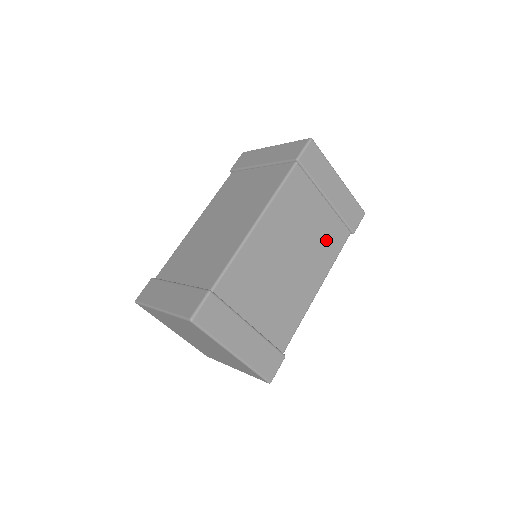
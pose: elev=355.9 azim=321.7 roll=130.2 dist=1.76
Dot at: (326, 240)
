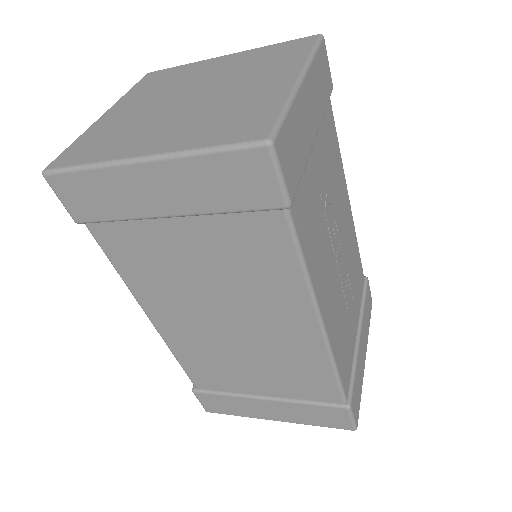
Dot at: (250, 263)
